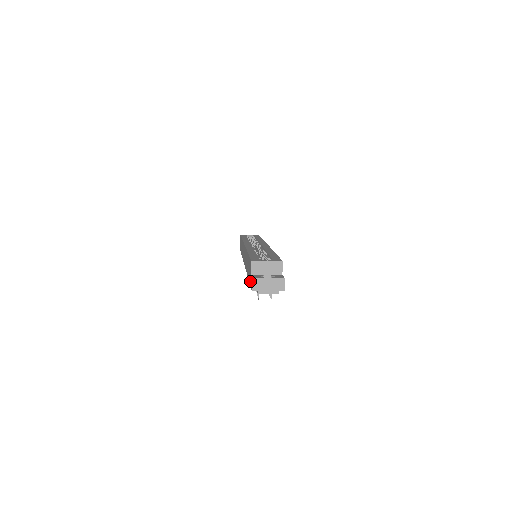
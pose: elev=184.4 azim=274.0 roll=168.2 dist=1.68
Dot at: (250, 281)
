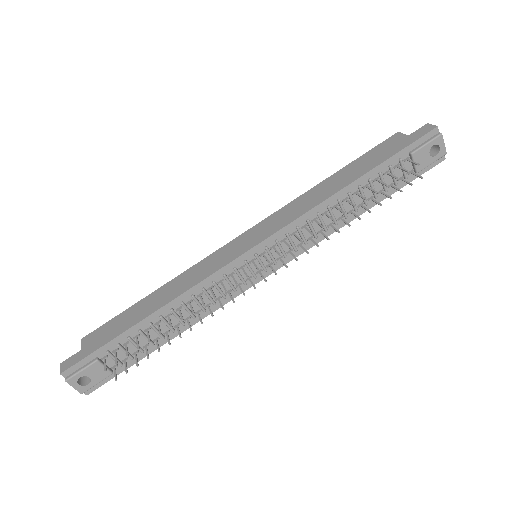
Dot at: (407, 142)
